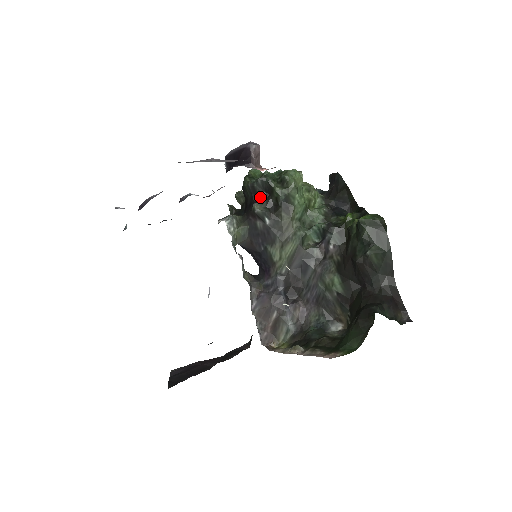
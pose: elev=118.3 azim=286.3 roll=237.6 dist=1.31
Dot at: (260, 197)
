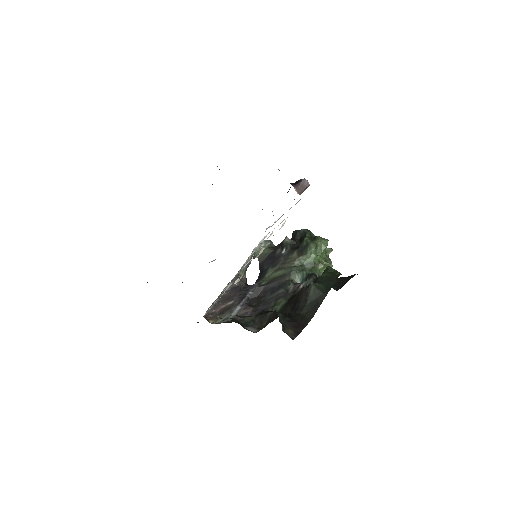
Dot at: (295, 240)
